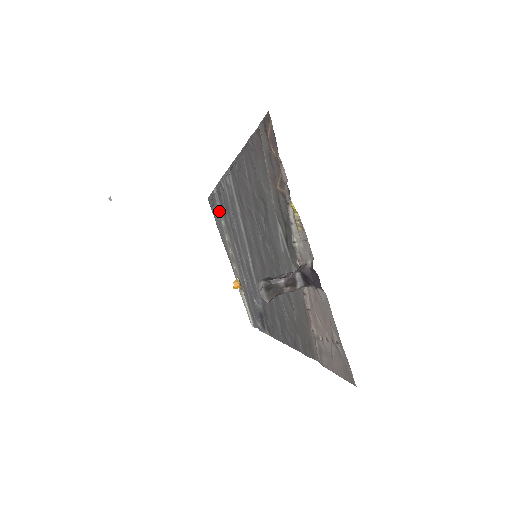
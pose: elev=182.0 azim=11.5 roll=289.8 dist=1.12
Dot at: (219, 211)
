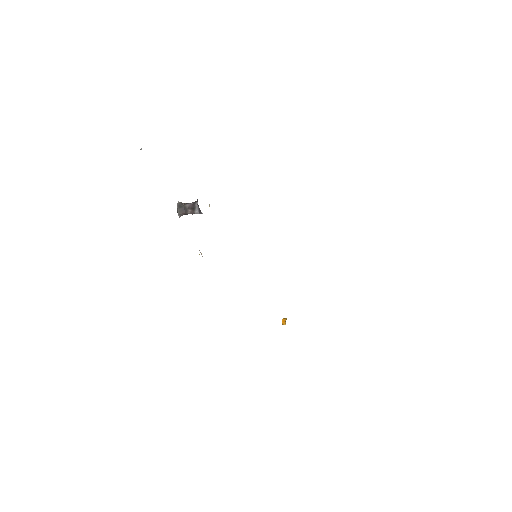
Dot at: occluded
